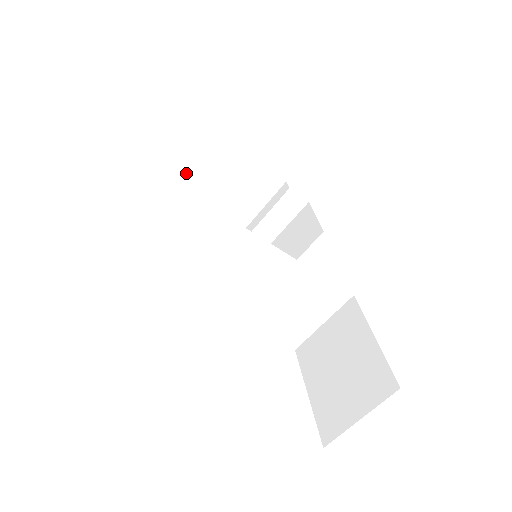
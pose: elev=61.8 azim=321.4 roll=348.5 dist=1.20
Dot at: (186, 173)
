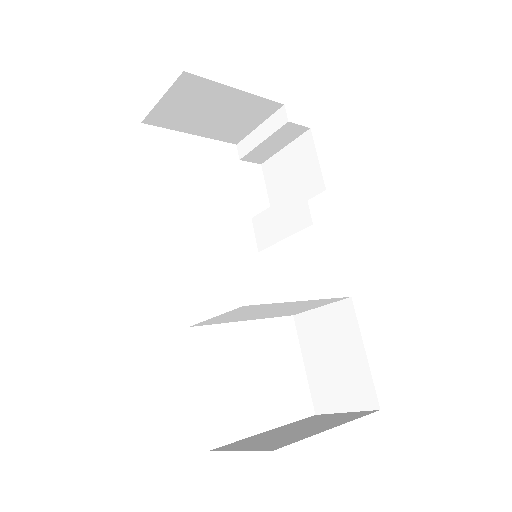
Dot at: (161, 114)
